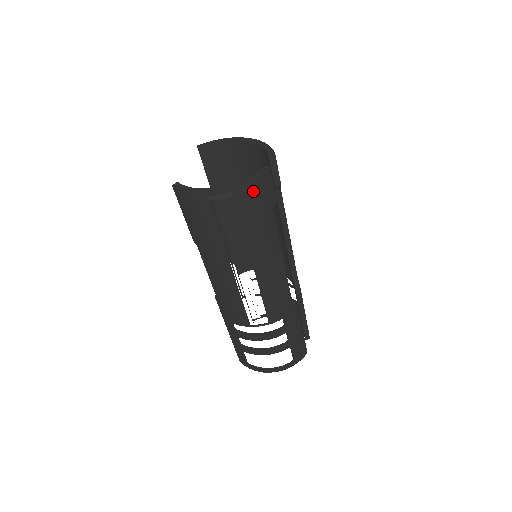
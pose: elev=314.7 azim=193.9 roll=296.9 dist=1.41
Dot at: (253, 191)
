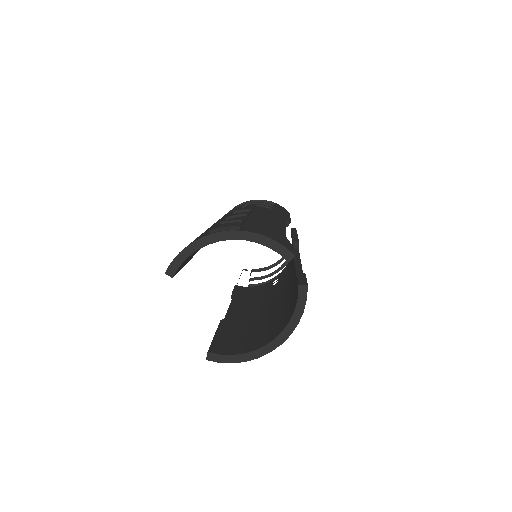
Dot at: occluded
